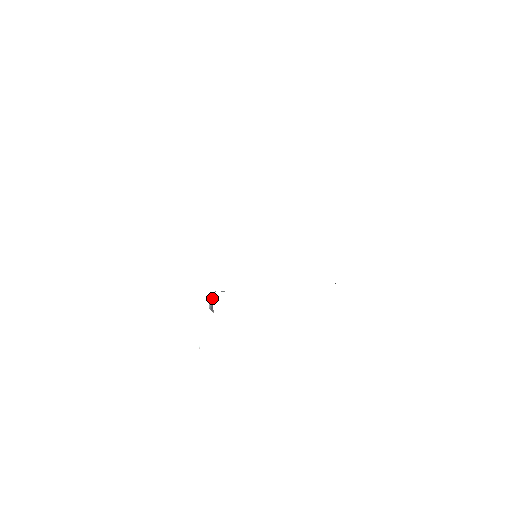
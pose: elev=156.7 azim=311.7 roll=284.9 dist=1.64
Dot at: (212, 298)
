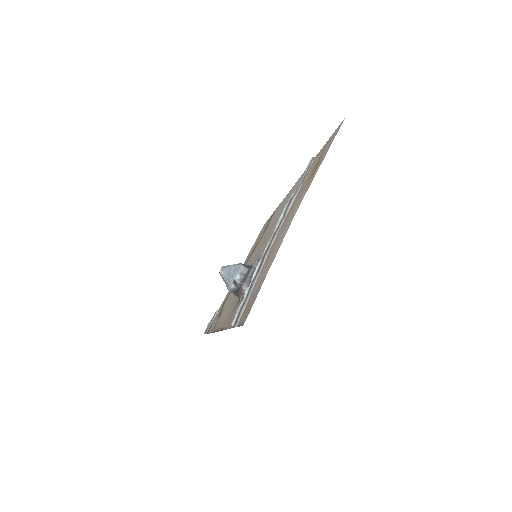
Dot at: (248, 270)
